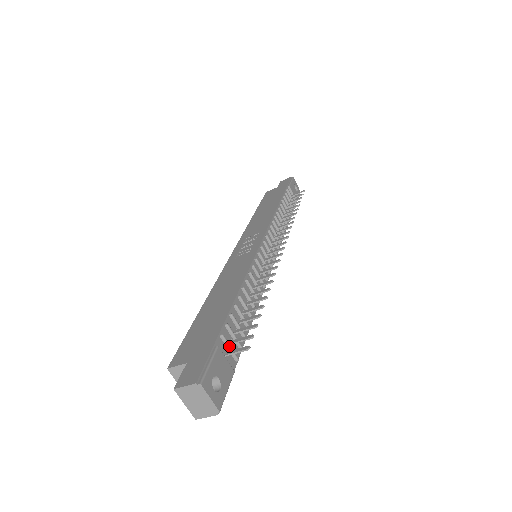
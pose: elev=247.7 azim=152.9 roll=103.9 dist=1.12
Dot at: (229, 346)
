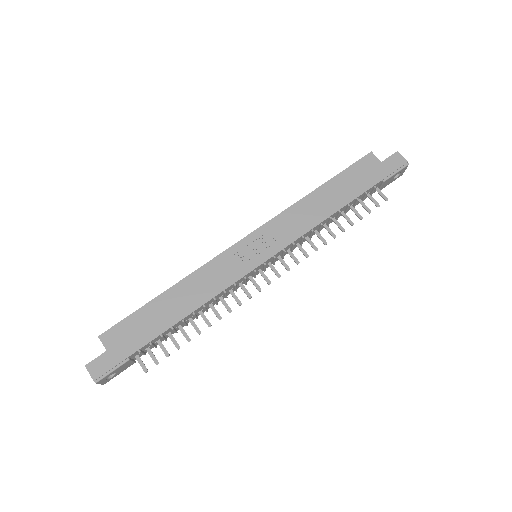
Dot at: occluded
